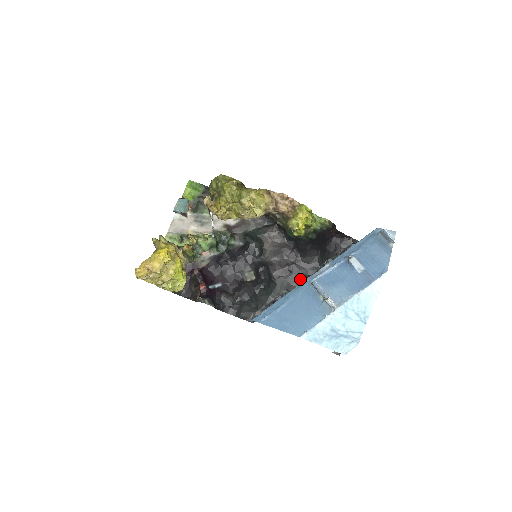
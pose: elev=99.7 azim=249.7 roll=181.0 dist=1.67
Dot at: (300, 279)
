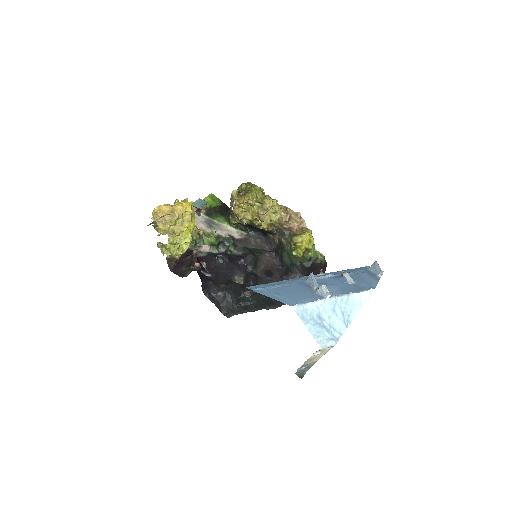
Dot at: occluded
